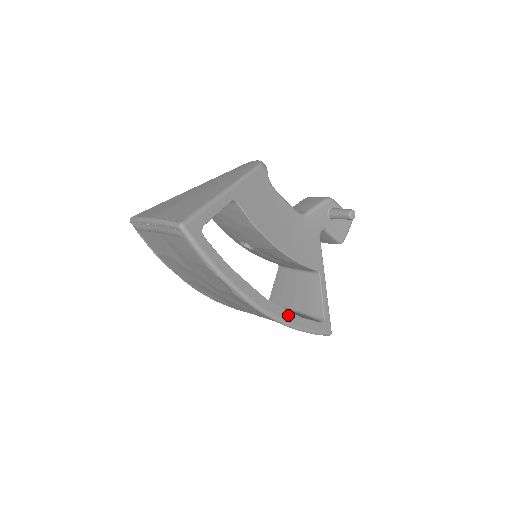
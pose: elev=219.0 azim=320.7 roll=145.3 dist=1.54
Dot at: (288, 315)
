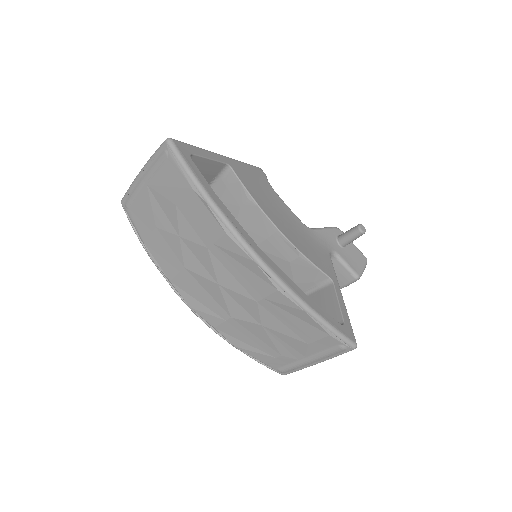
Dot at: (293, 285)
